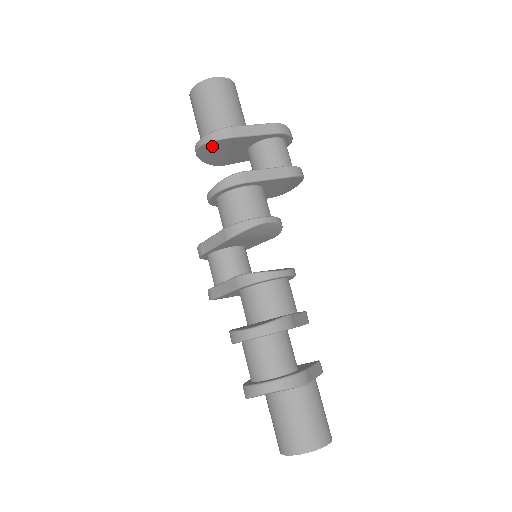
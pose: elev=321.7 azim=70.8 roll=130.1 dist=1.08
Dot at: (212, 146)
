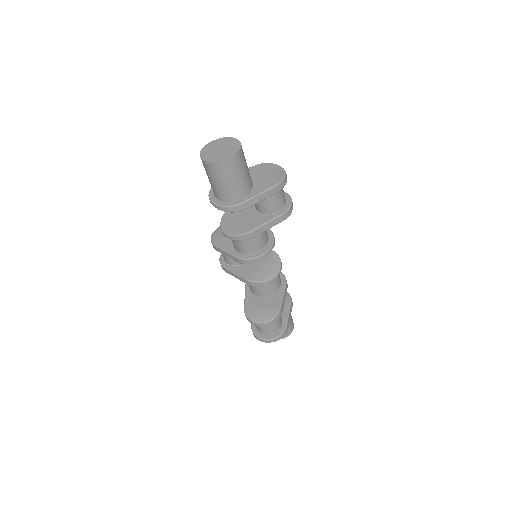
Dot at: occluded
